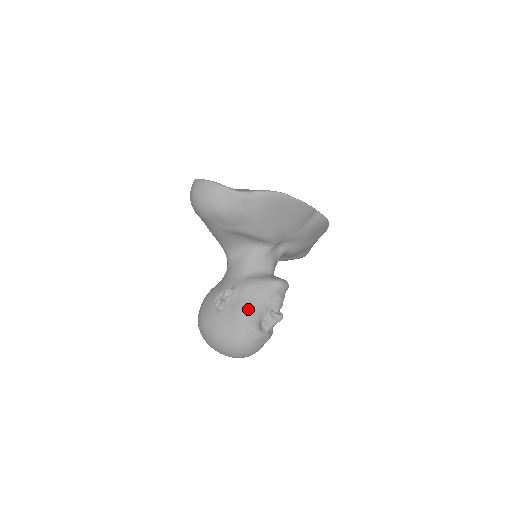
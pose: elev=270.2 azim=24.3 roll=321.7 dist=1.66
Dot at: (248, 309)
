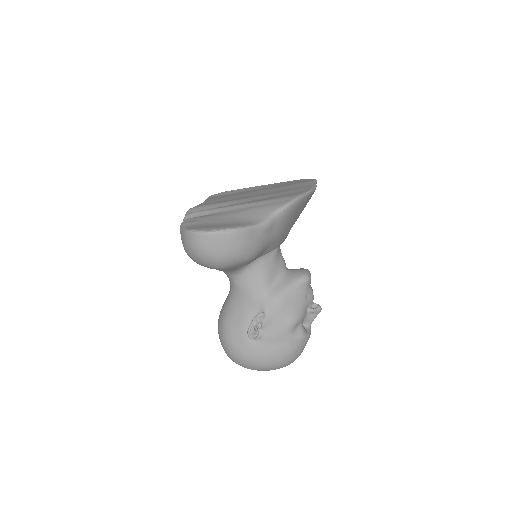
Dot at: (293, 324)
